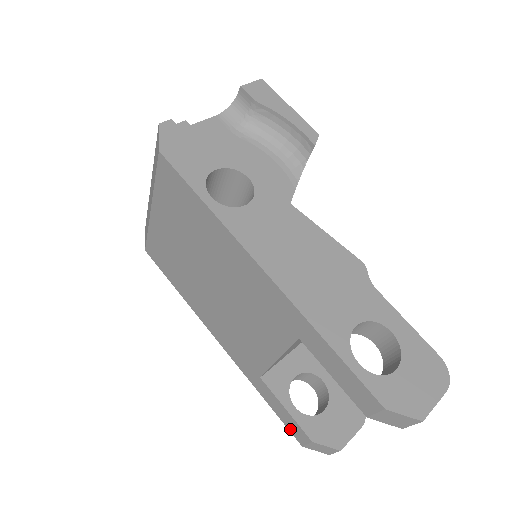
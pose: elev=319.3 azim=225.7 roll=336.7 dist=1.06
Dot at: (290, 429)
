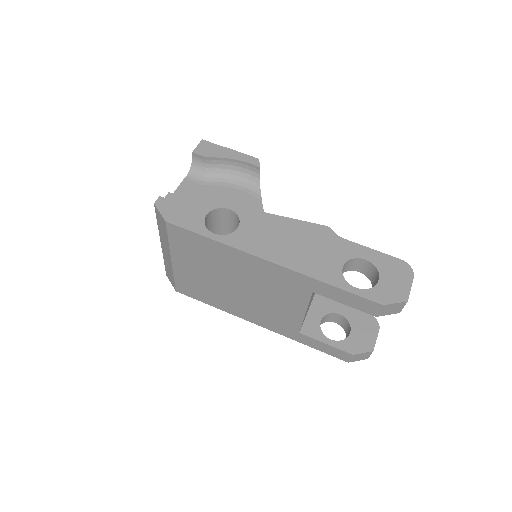
Dot at: (335, 356)
